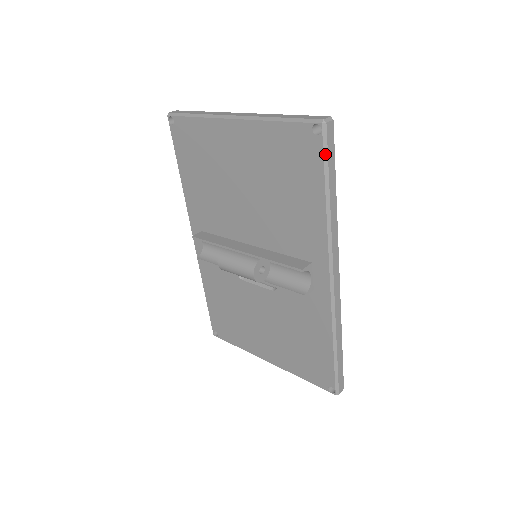
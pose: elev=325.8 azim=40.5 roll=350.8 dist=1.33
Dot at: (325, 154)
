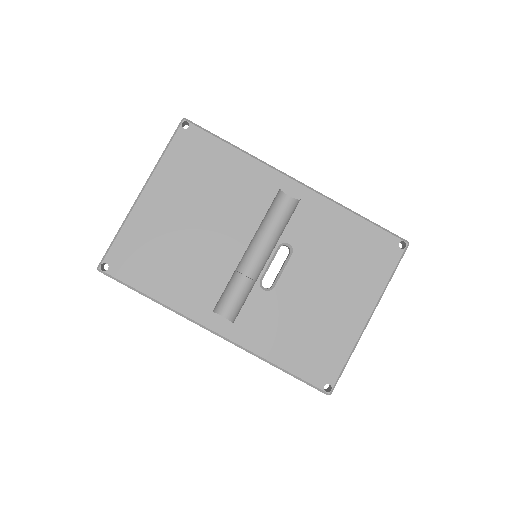
Dot at: (203, 129)
